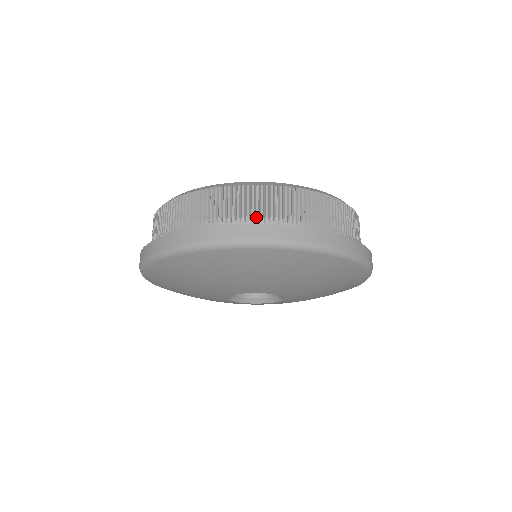
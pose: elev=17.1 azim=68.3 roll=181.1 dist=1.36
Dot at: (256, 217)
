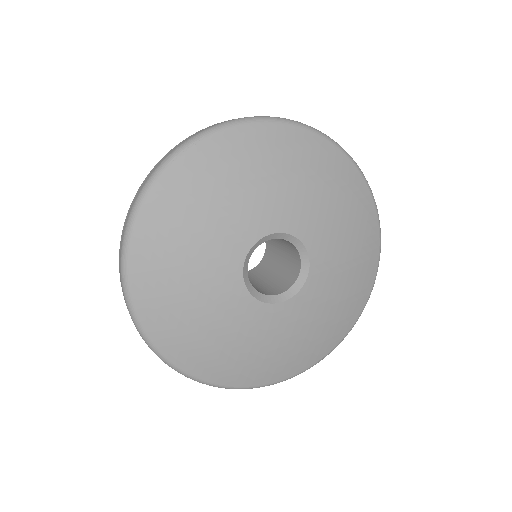
Dot at: occluded
